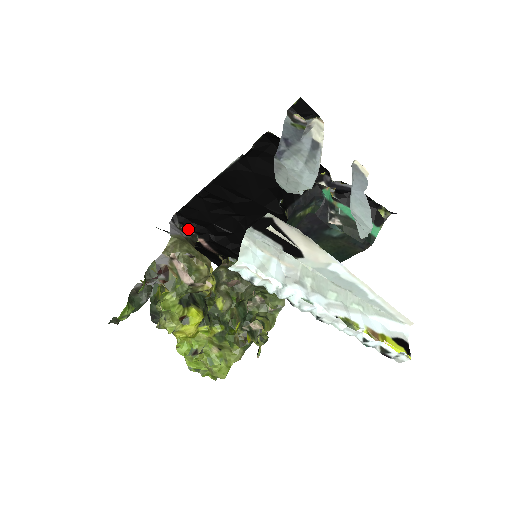
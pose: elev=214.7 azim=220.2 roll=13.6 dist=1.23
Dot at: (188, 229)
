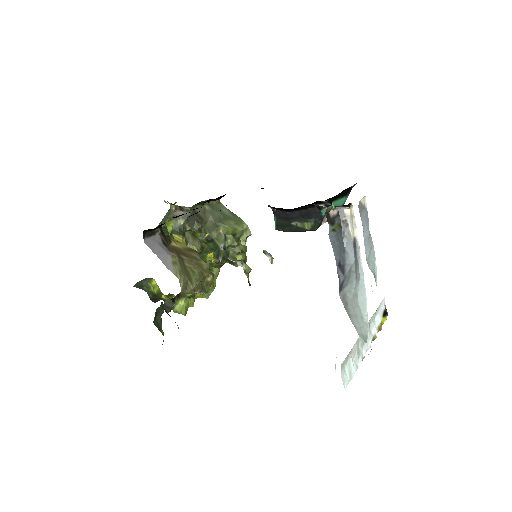
Dot at: (156, 228)
